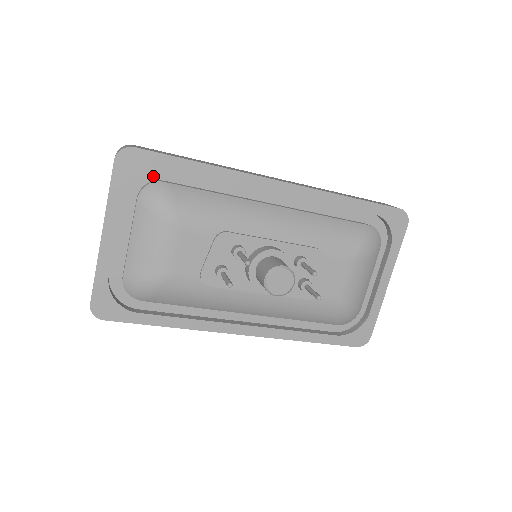
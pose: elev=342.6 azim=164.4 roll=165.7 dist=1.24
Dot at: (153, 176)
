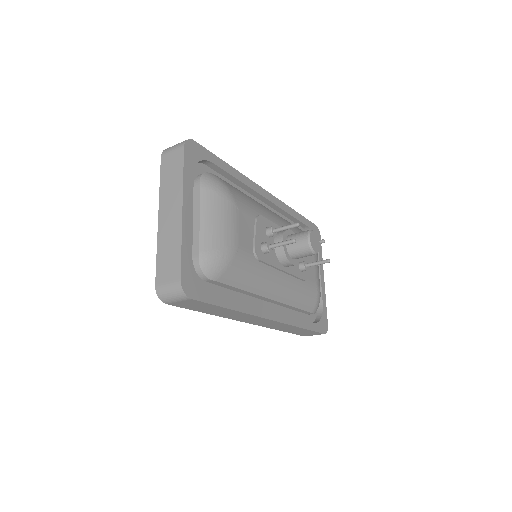
Dot at: (200, 170)
